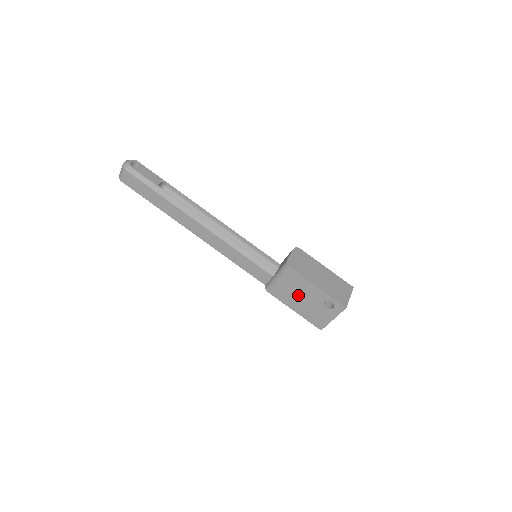
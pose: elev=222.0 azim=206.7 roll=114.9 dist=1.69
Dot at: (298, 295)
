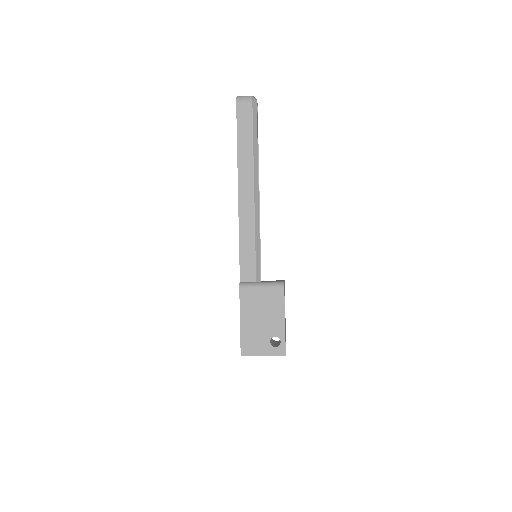
Dot at: (261, 313)
